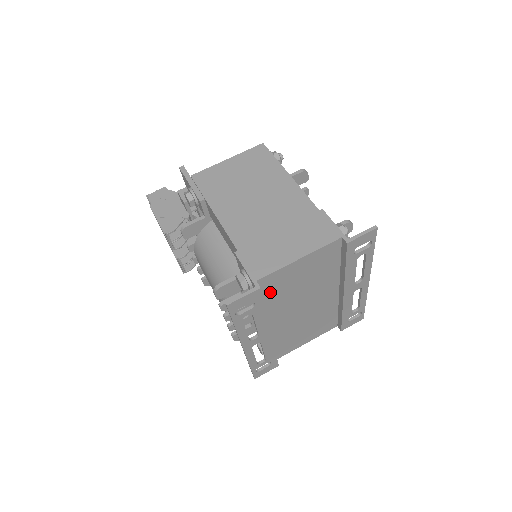
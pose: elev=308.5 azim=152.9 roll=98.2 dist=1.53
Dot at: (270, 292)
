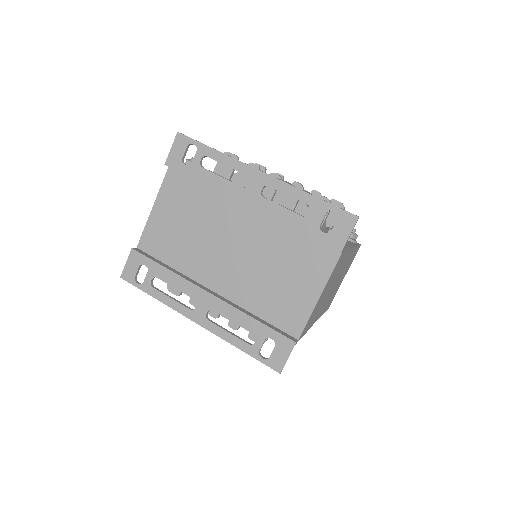
Dot at: (164, 252)
